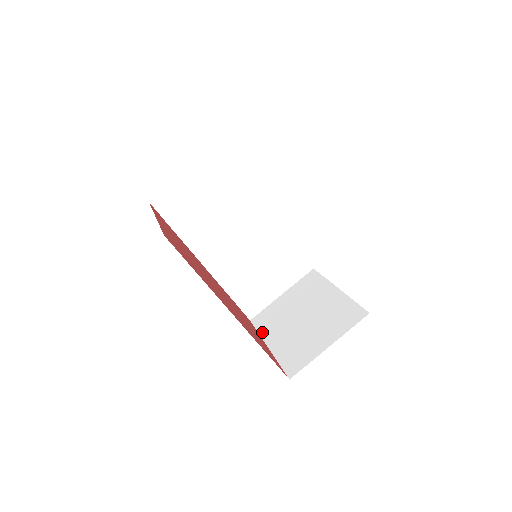
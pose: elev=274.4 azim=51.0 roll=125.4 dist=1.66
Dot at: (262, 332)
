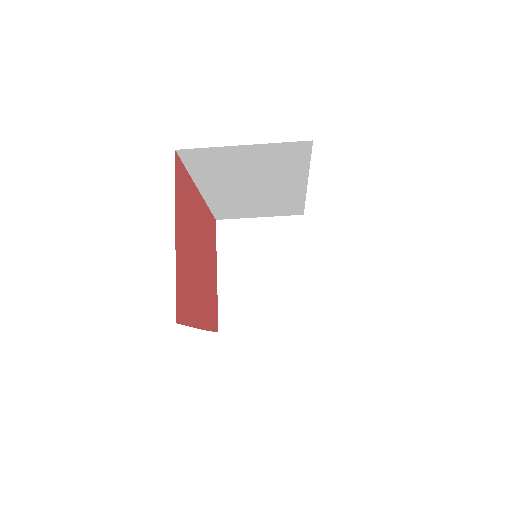
Dot at: (220, 251)
